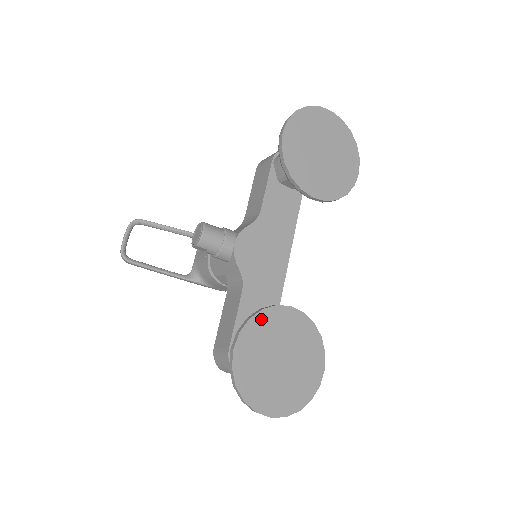
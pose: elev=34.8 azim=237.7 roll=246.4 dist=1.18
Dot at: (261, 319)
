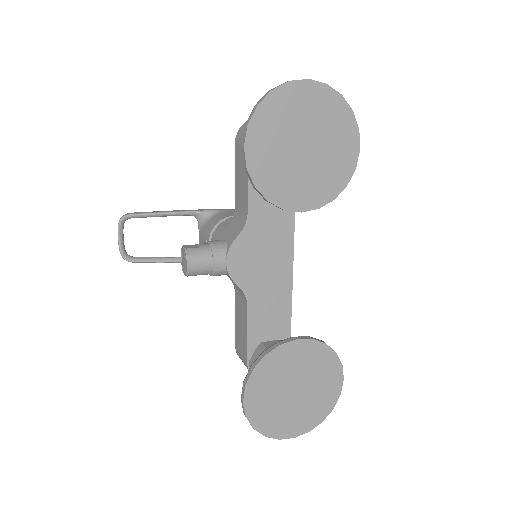
Dot at: (265, 365)
